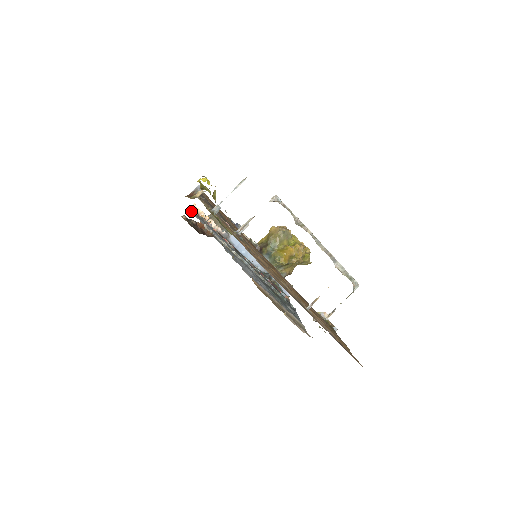
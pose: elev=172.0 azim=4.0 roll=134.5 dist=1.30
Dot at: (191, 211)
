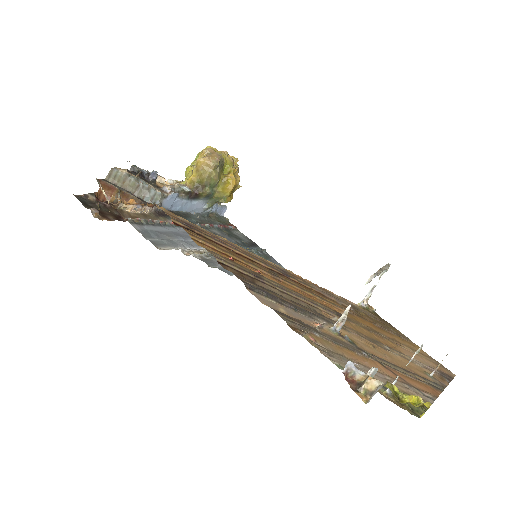
Dot at: (147, 236)
